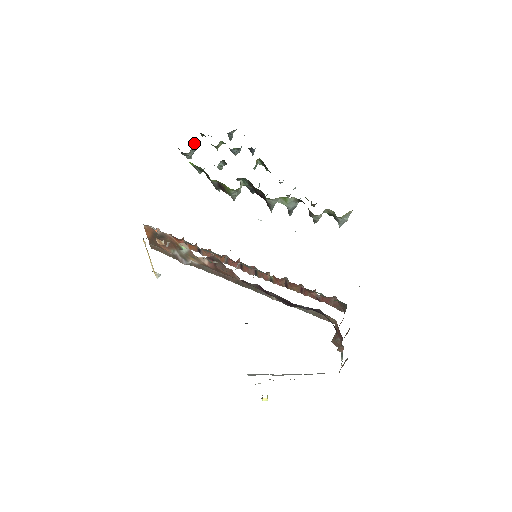
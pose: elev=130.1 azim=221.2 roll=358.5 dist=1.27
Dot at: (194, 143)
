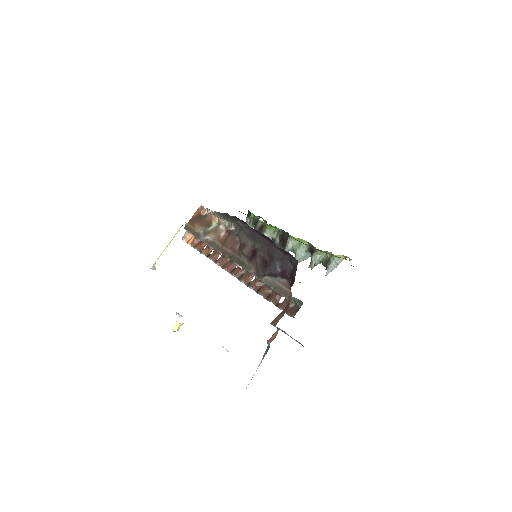
Dot at: occluded
